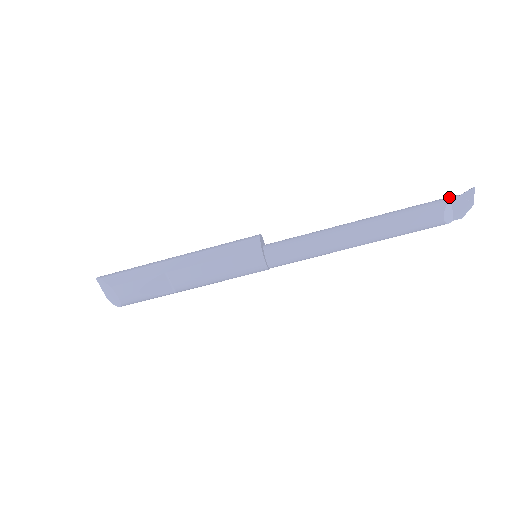
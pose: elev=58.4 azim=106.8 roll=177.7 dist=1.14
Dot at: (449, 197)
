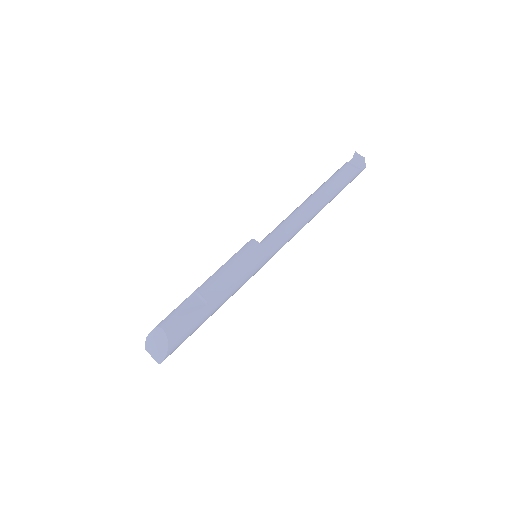
Dot at: occluded
